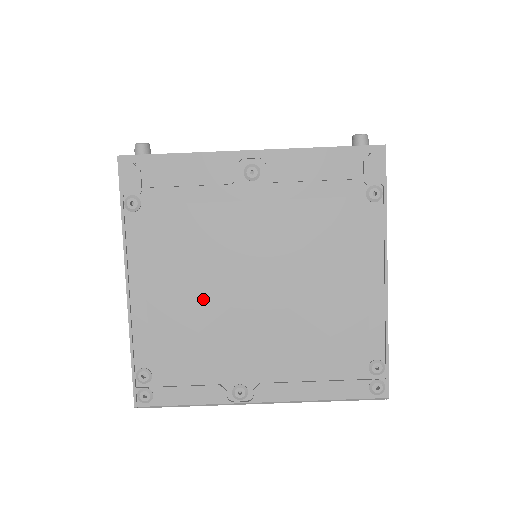
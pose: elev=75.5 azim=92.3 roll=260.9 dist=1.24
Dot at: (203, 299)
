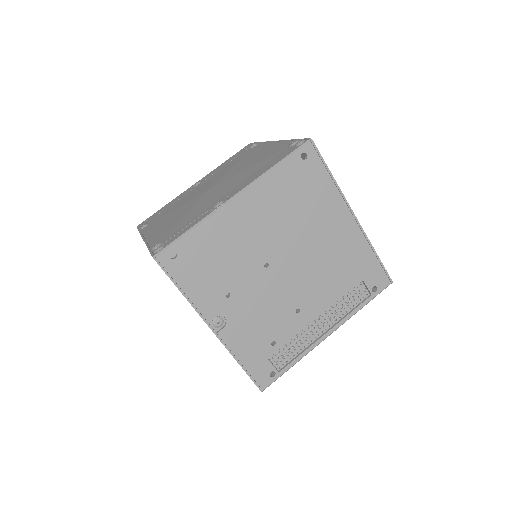
Dot at: (185, 210)
